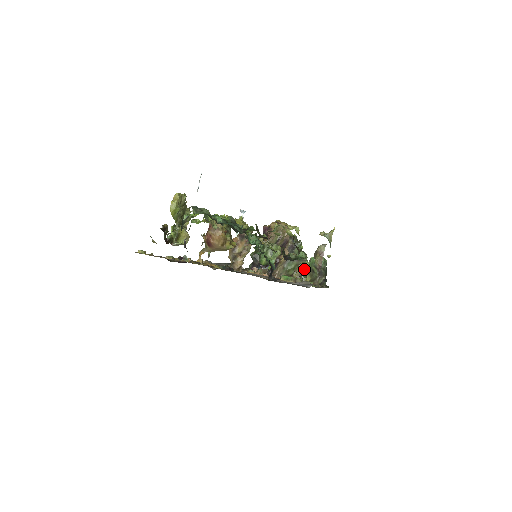
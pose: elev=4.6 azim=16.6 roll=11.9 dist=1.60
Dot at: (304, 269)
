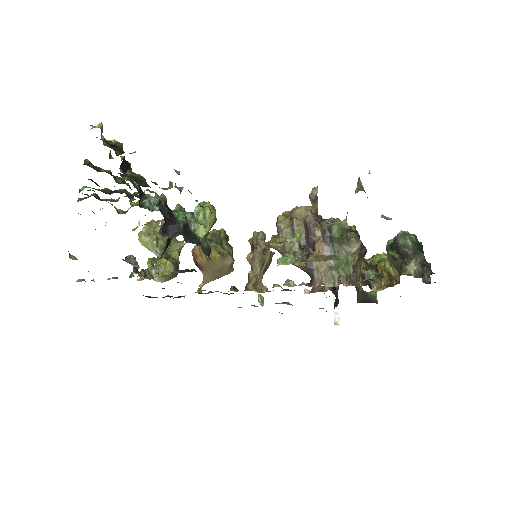
Dot at: (294, 231)
